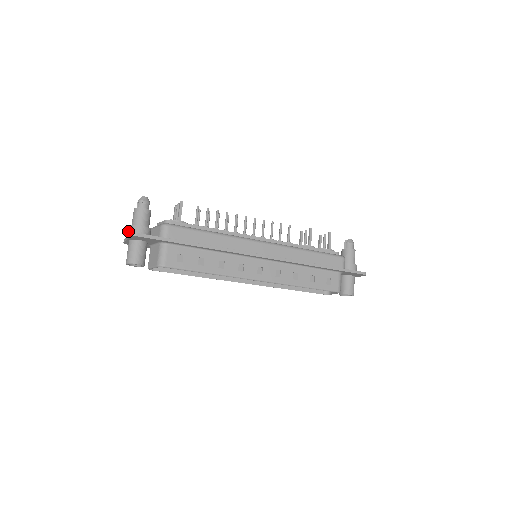
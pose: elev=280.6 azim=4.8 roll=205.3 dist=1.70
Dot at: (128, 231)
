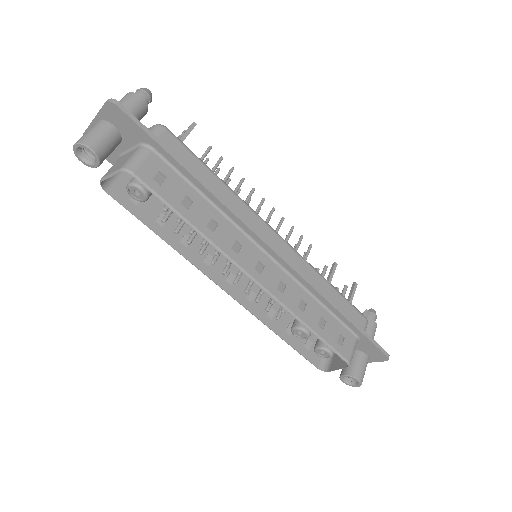
Dot at: occluded
